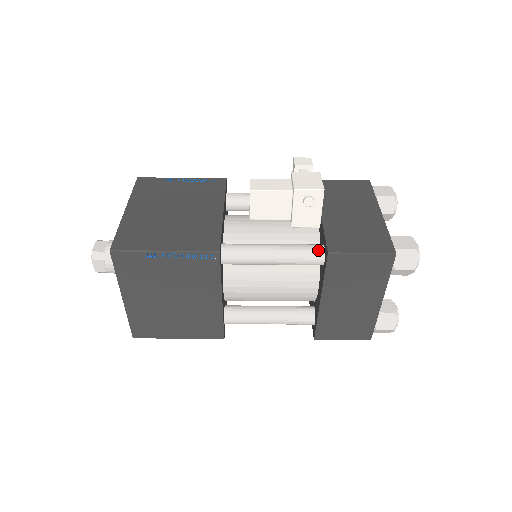
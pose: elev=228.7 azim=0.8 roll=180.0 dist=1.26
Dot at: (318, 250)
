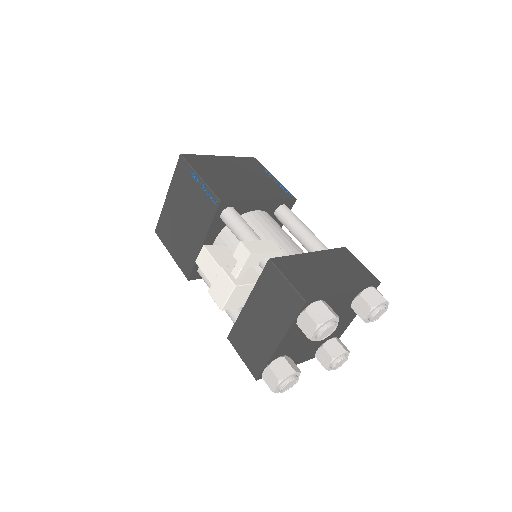
Dot at: occluded
